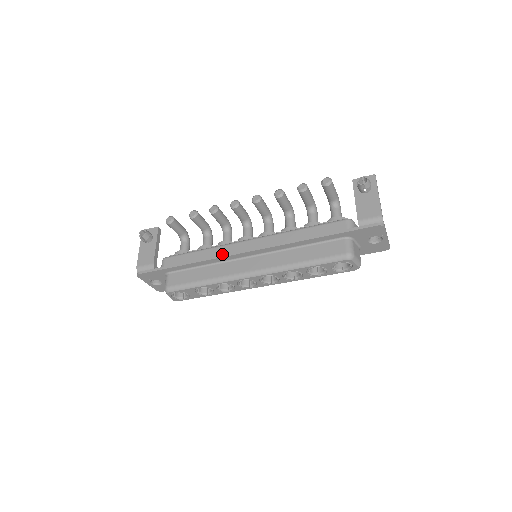
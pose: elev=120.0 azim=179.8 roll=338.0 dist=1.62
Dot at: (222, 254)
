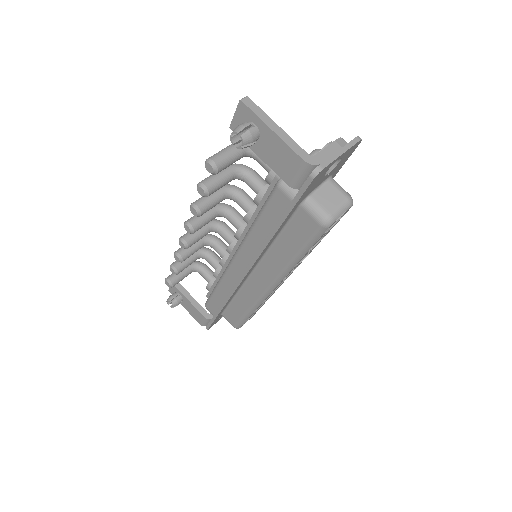
Dot at: (231, 286)
